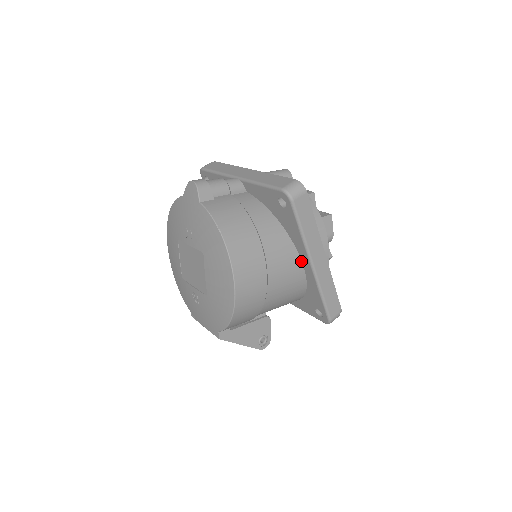
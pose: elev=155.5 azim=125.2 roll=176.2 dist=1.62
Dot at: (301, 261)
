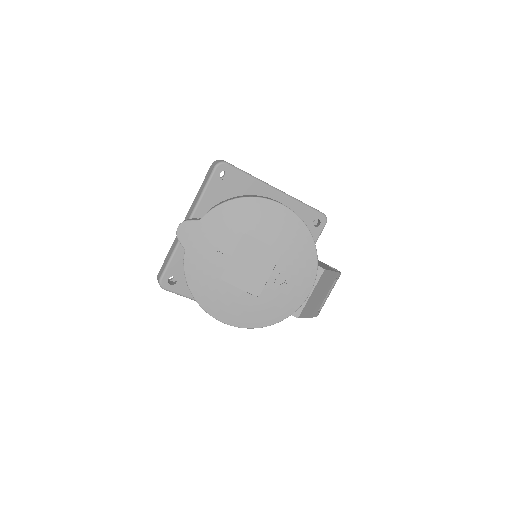
Dot at: occluded
